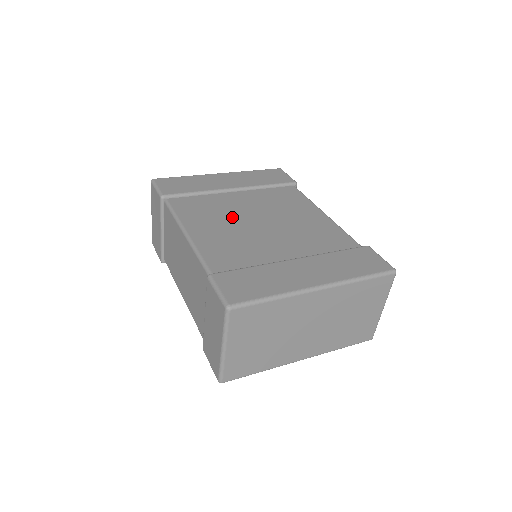
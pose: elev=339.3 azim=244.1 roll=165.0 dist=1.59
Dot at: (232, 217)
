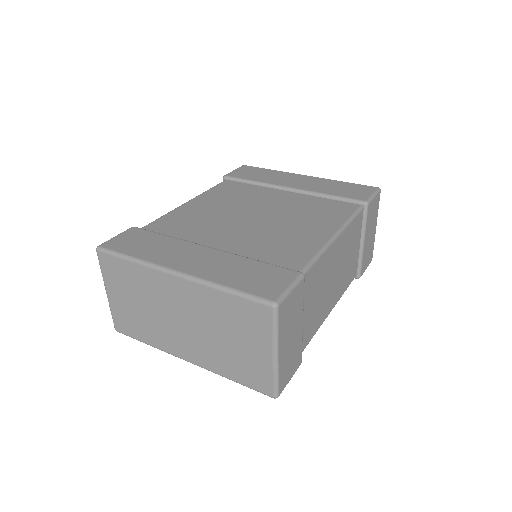
Dot at: (241, 205)
